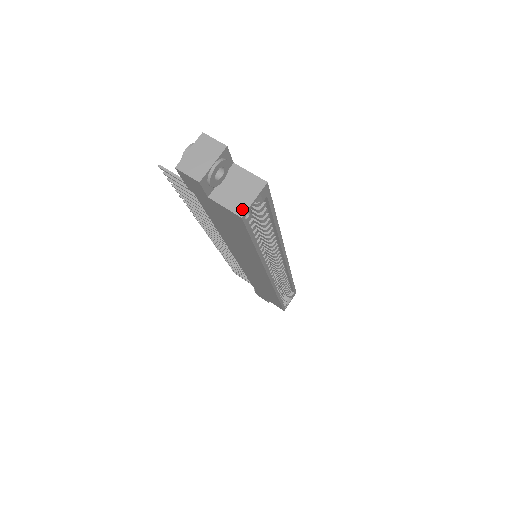
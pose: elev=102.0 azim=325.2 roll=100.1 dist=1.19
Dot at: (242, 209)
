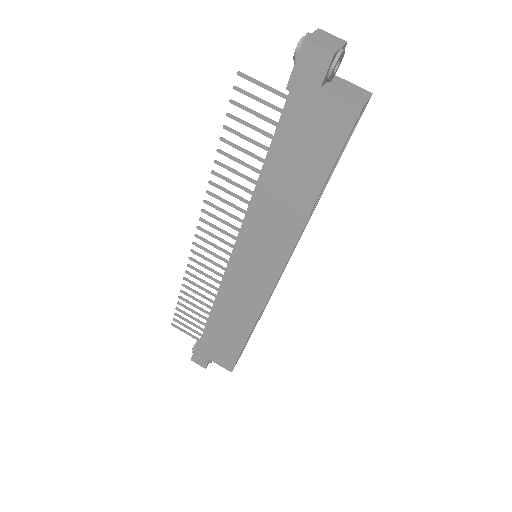
Dot at: (359, 103)
